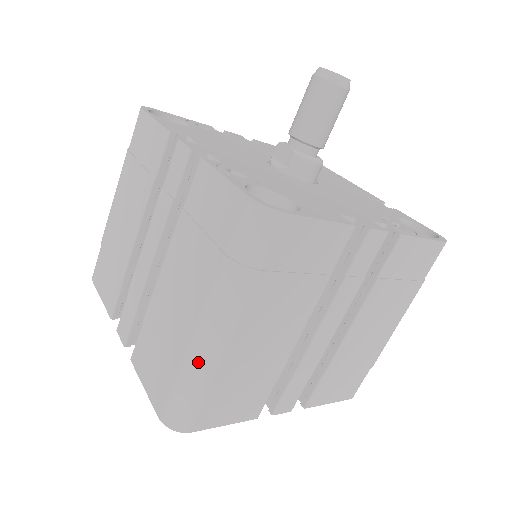
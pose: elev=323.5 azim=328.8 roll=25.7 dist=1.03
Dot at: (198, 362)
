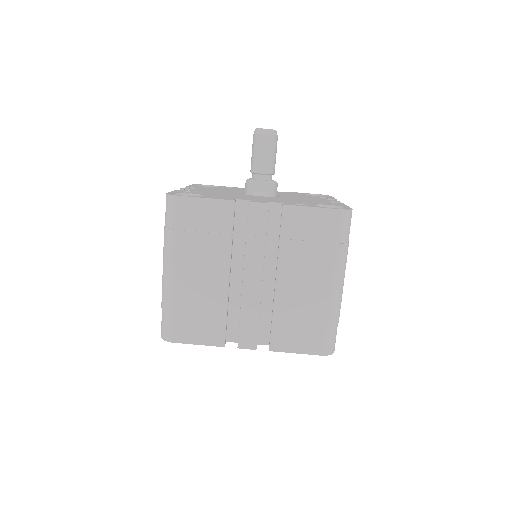
Dot at: (337, 306)
